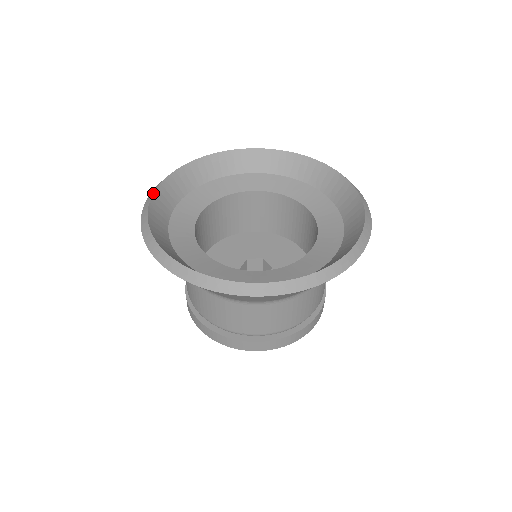
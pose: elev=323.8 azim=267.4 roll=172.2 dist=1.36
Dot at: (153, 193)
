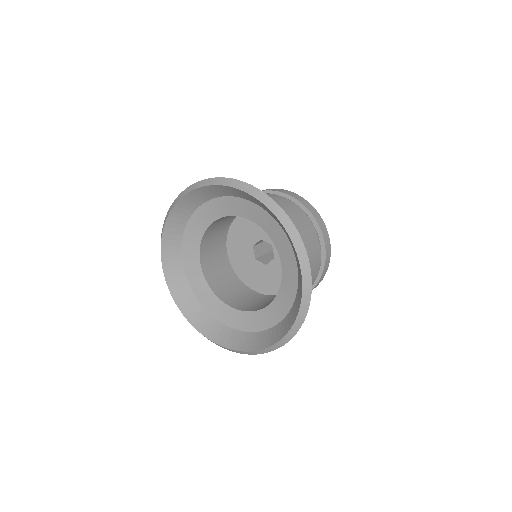
Dot at: (165, 221)
